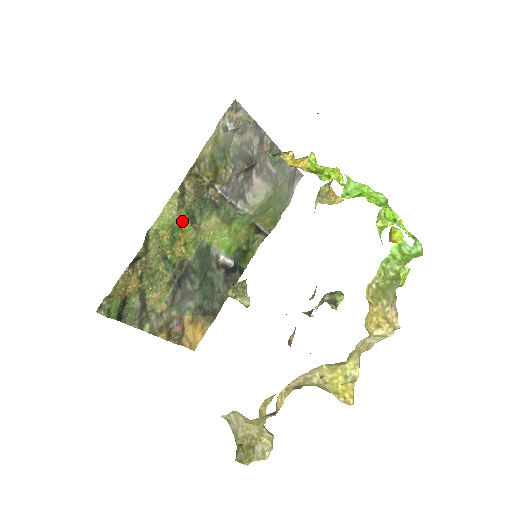
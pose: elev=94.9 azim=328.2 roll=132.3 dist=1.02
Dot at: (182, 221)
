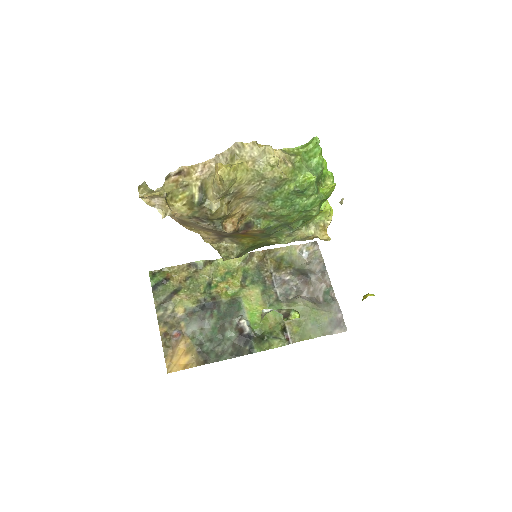
Dot at: (237, 273)
